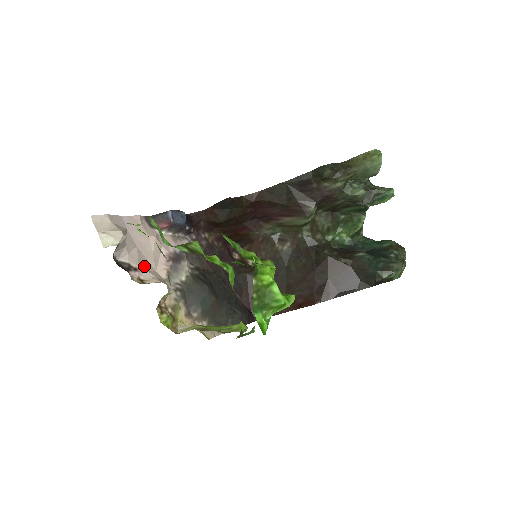
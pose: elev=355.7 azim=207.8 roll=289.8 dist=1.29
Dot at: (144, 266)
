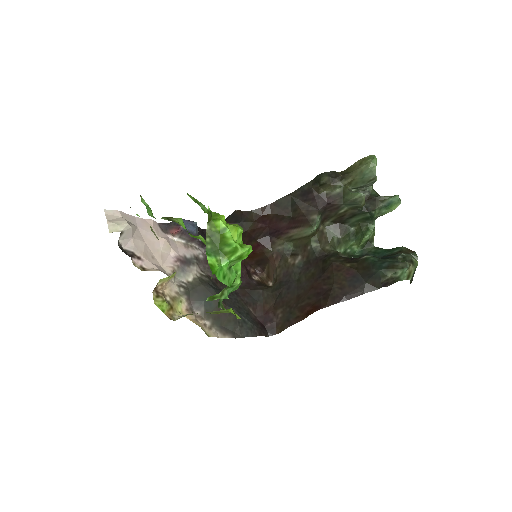
Dot at: (149, 258)
